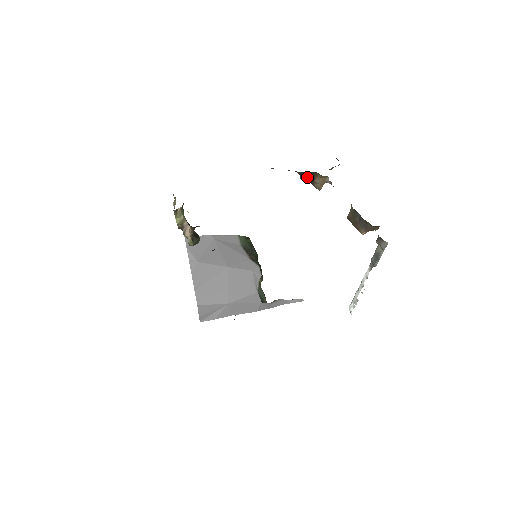
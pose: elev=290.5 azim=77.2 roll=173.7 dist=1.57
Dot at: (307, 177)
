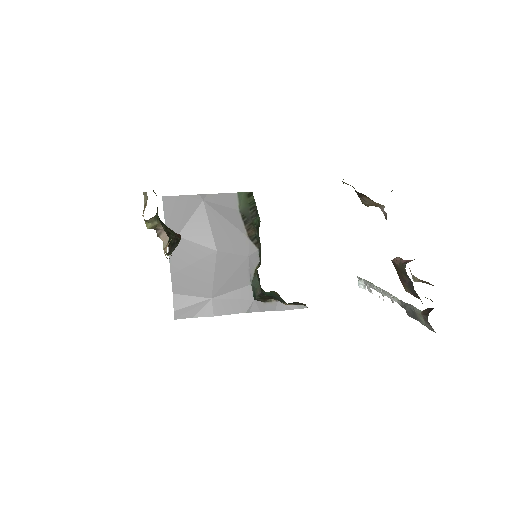
Dot at: occluded
